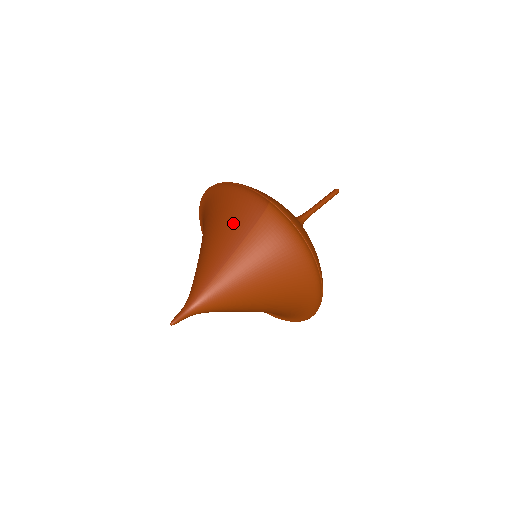
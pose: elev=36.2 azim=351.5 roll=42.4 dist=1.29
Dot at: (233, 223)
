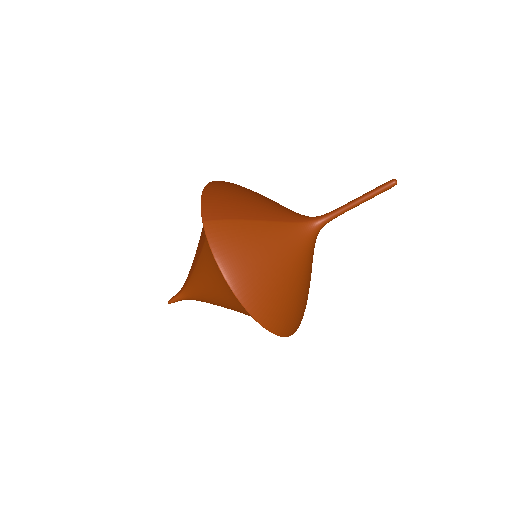
Dot at: (202, 230)
